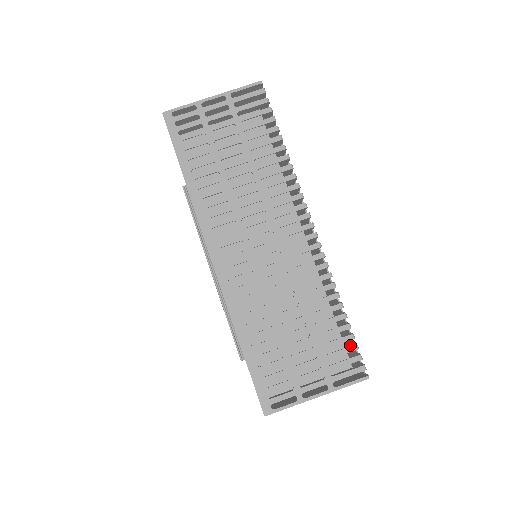
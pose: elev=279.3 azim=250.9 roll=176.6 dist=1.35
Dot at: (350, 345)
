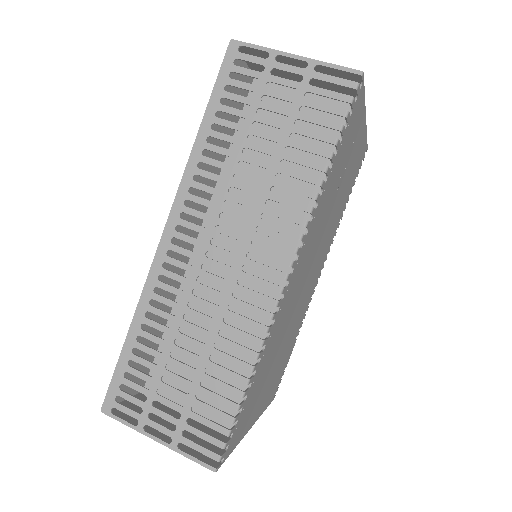
Dot at: occluded
